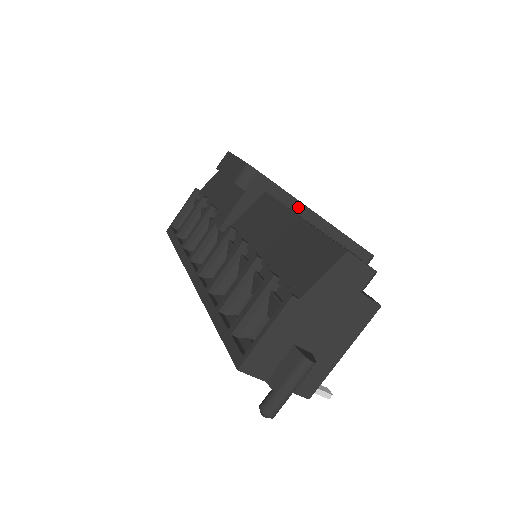
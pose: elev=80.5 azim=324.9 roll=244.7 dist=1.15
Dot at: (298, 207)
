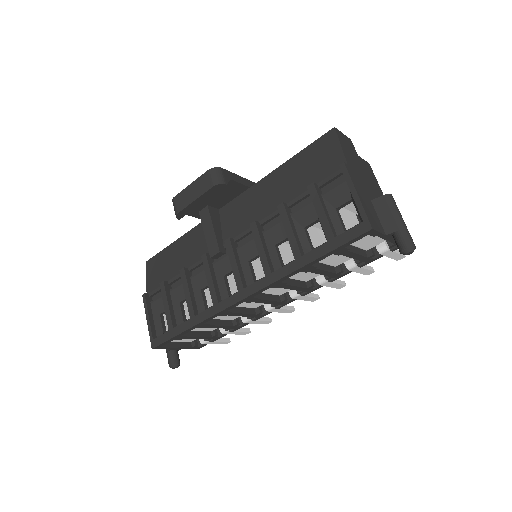
Dot at: occluded
